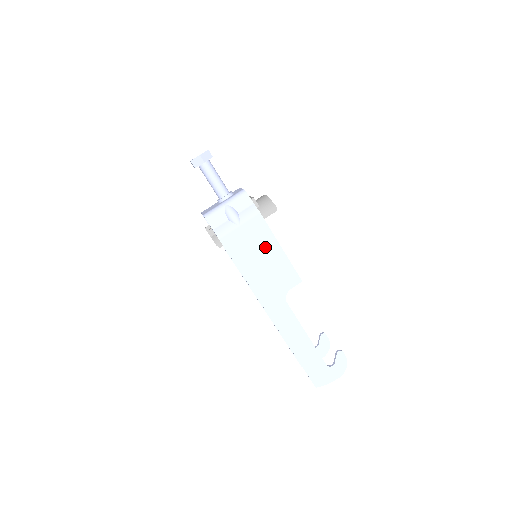
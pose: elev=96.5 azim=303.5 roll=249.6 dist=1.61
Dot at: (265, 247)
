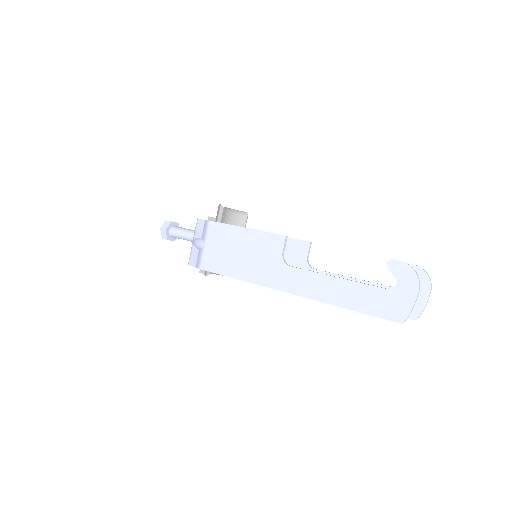
Dot at: (234, 241)
